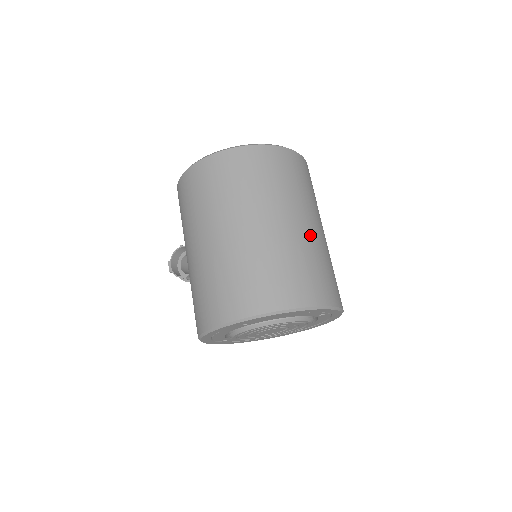
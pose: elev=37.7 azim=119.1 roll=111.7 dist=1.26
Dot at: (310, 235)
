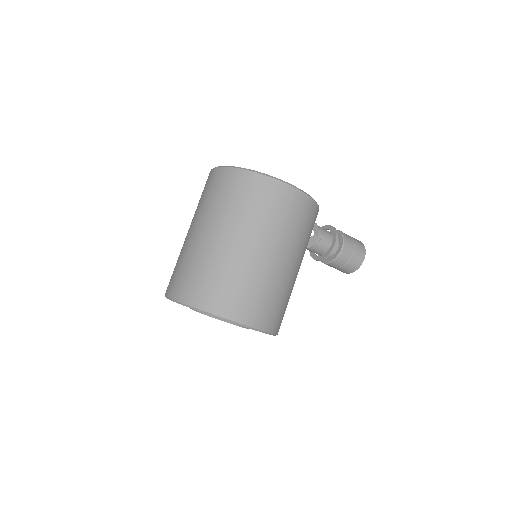
Dot at: (251, 260)
